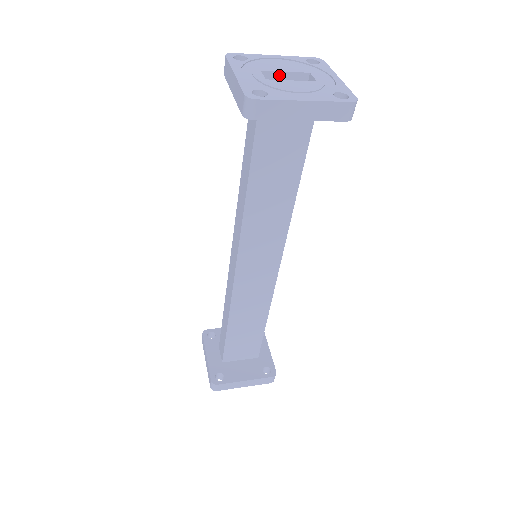
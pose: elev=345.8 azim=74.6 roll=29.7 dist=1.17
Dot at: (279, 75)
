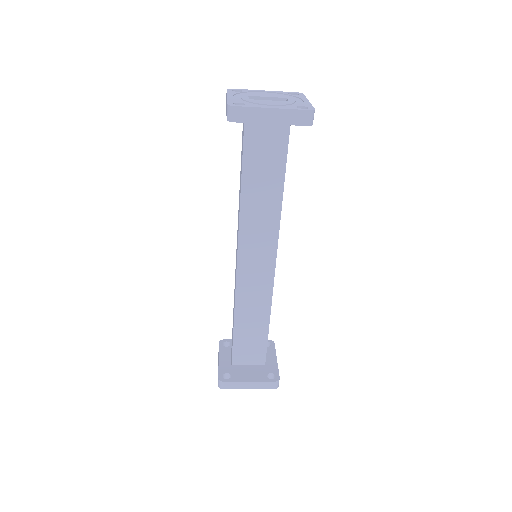
Dot at: (263, 99)
